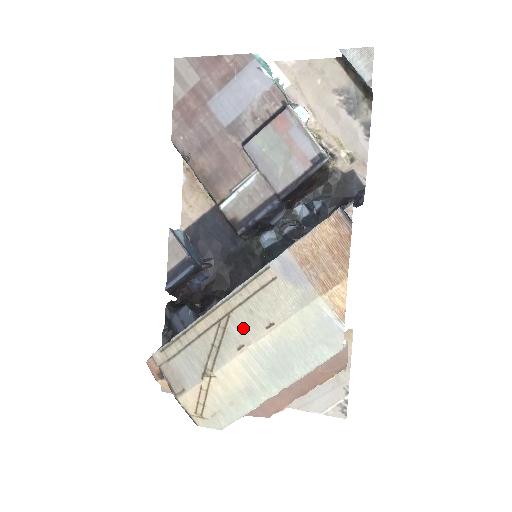
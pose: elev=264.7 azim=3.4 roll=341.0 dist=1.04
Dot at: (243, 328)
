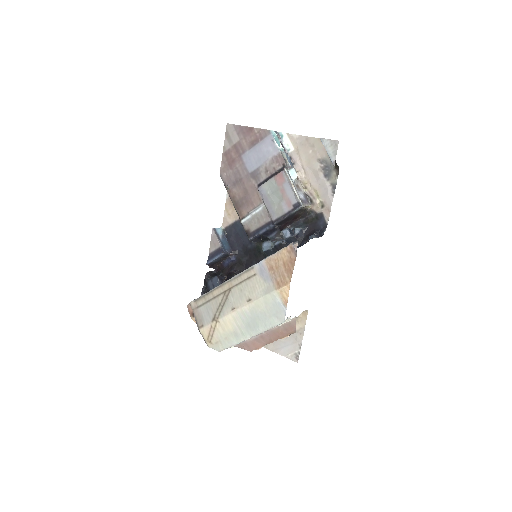
Dot at: (236, 298)
